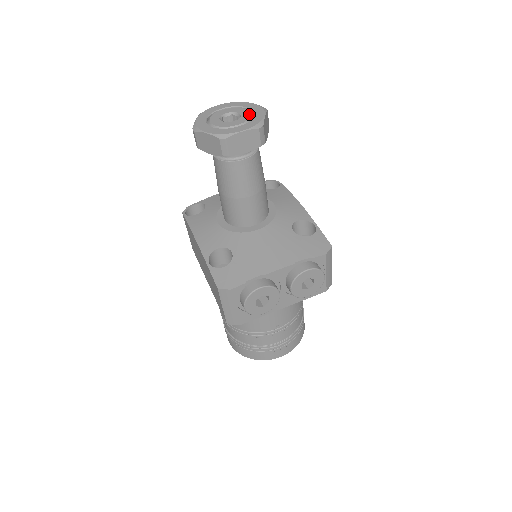
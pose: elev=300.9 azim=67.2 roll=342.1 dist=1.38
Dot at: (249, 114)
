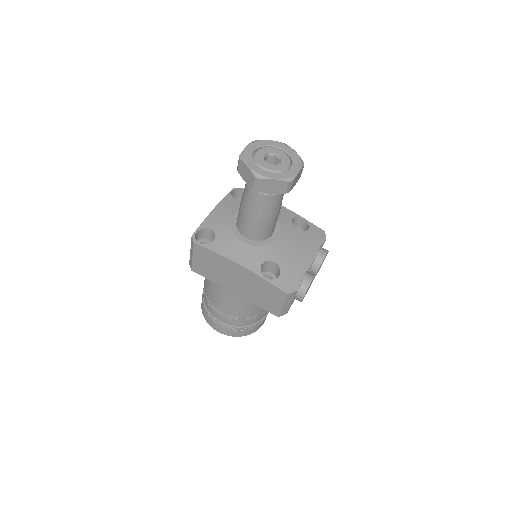
Dot at: (284, 153)
